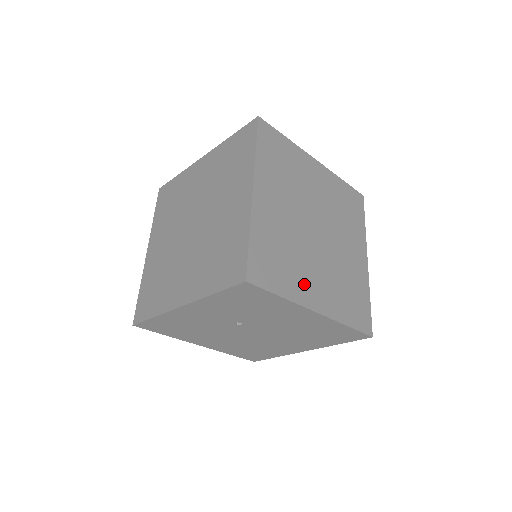
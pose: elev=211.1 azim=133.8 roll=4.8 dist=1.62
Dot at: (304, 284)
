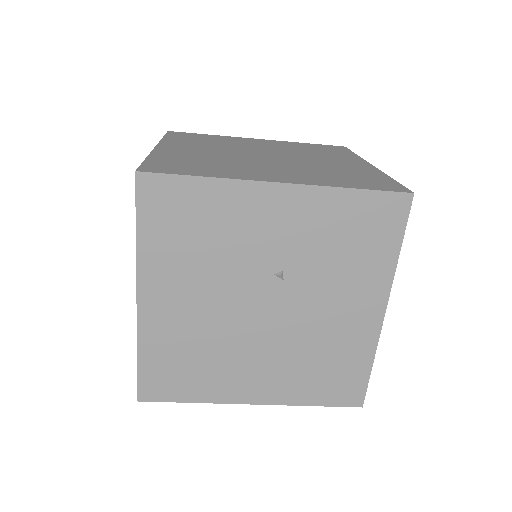
Dot at: occluded
